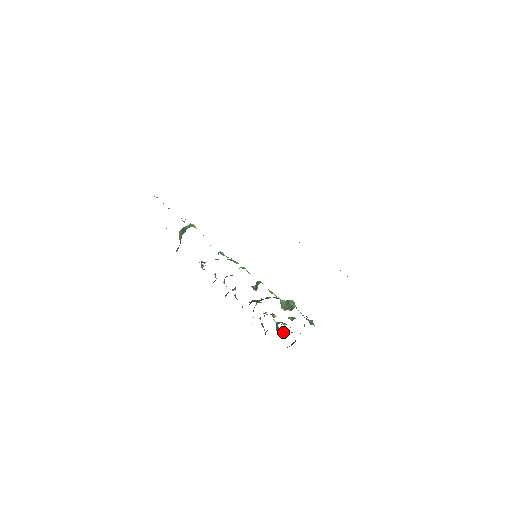
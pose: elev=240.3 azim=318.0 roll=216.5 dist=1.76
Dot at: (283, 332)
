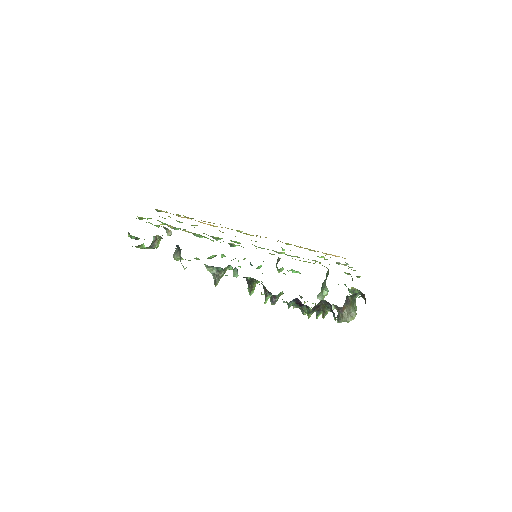
Dot at: (346, 301)
